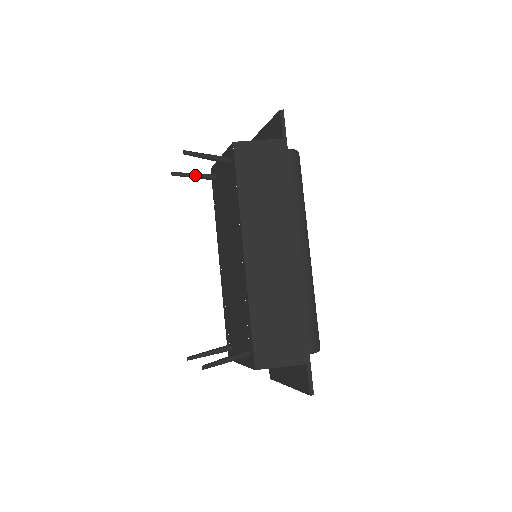
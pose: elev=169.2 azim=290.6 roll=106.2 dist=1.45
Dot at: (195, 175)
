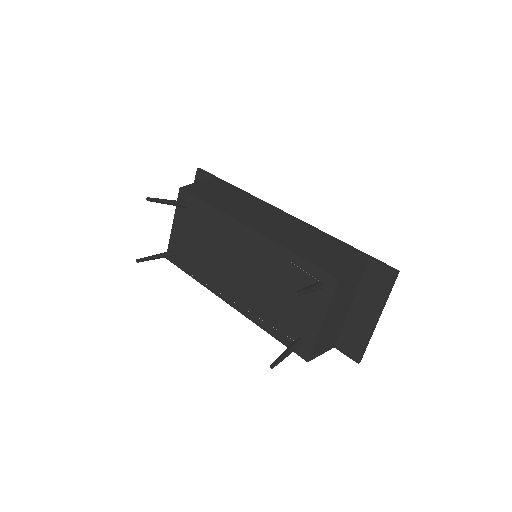
Dot at: (158, 254)
